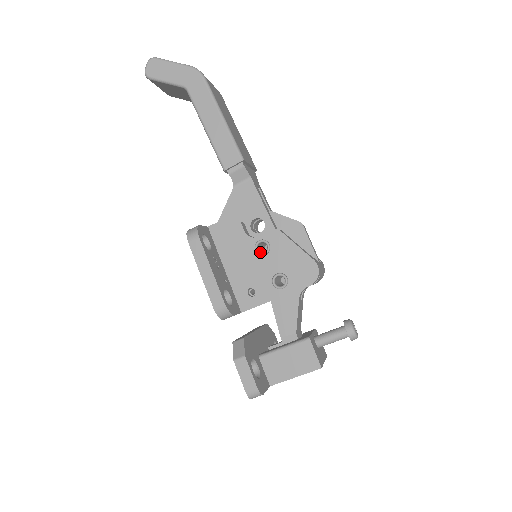
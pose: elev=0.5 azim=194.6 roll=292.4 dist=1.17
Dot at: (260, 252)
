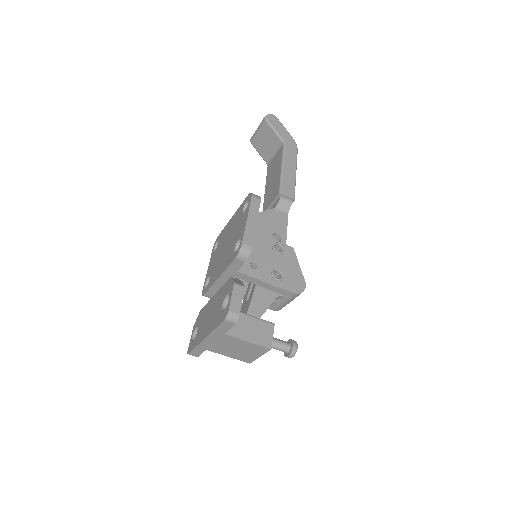
Dot at: (275, 249)
